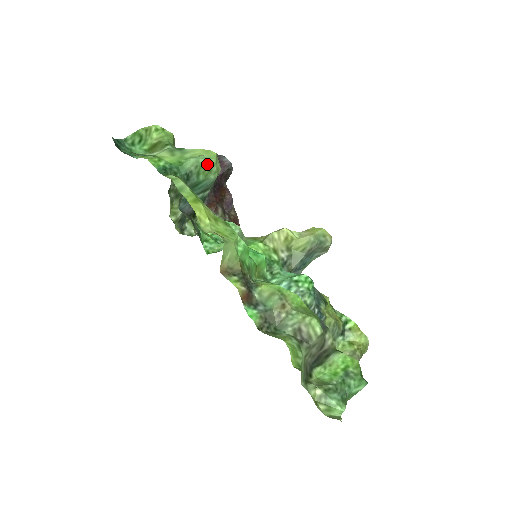
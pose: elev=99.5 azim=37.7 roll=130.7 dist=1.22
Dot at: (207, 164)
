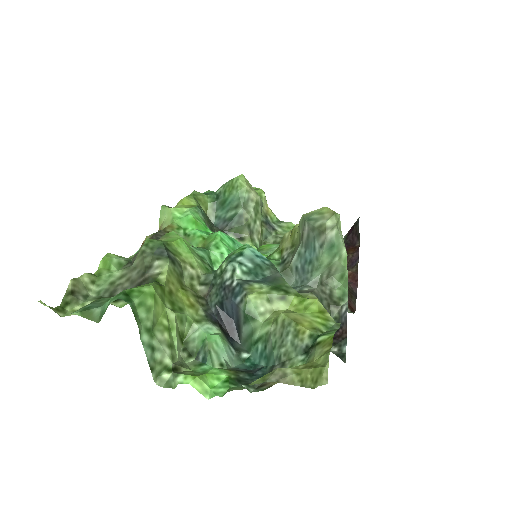
Dot at: (231, 183)
